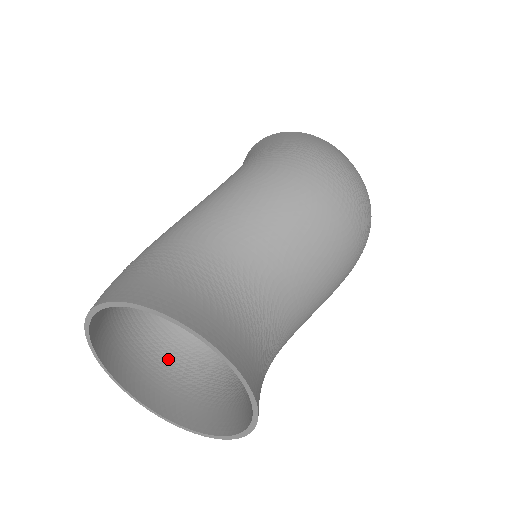
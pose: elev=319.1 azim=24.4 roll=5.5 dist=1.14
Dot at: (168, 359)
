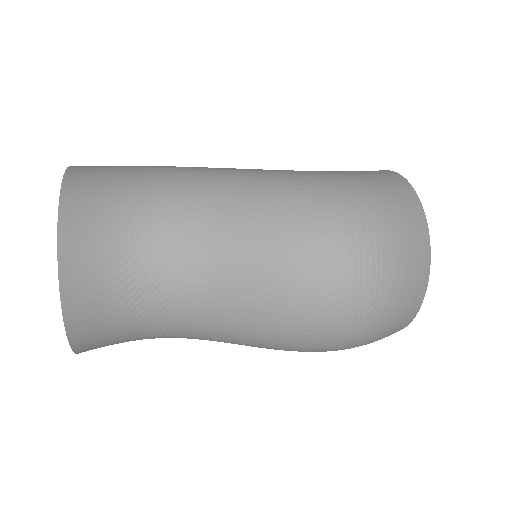
Dot at: occluded
